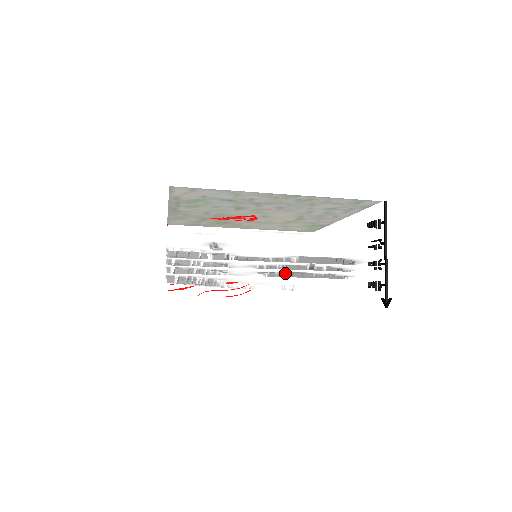
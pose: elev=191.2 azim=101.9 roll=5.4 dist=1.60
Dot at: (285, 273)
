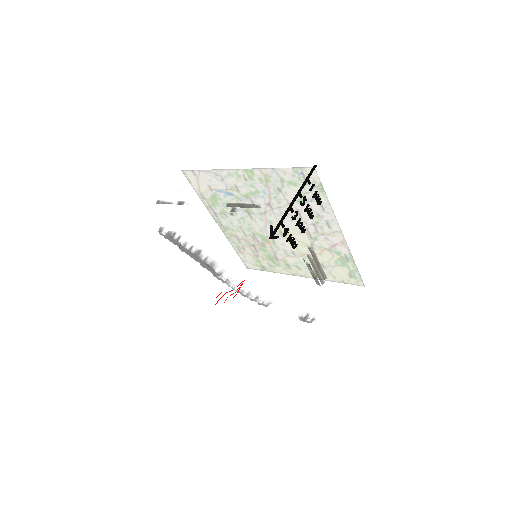
Dot at: occluded
